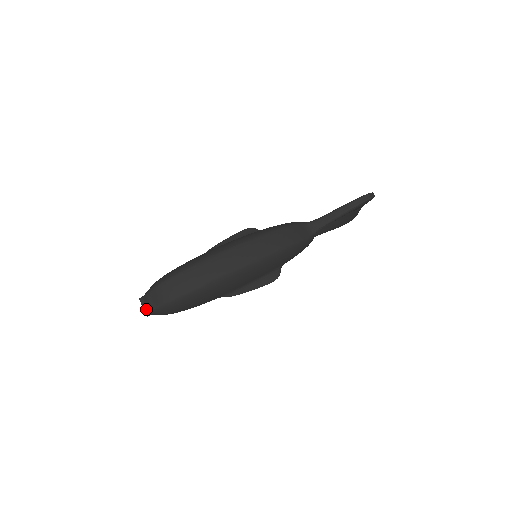
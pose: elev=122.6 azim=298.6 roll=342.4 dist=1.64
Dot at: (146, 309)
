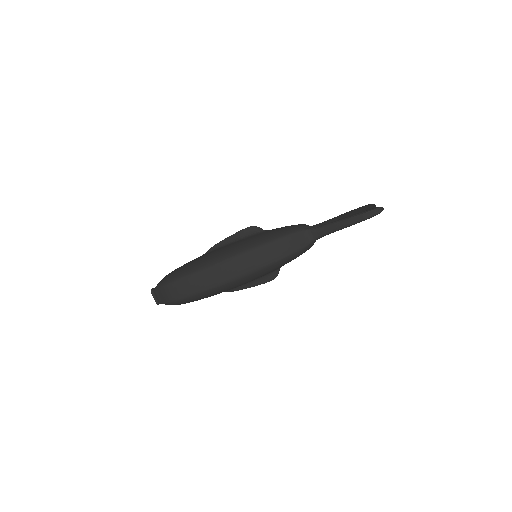
Dot at: (156, 300)
